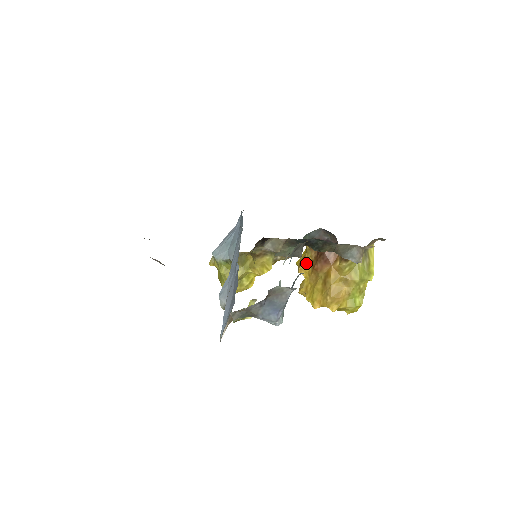
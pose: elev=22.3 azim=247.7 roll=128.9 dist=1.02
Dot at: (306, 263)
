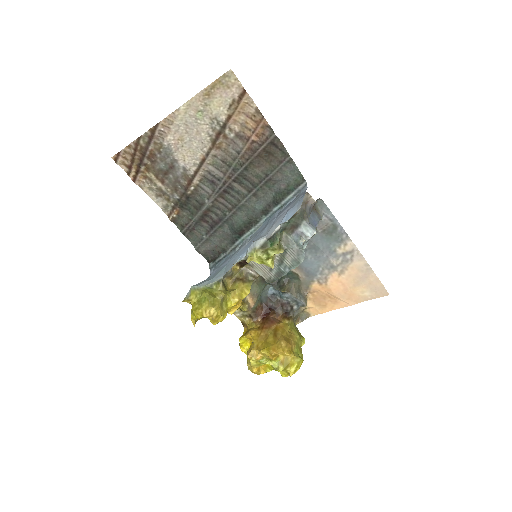
Dot at: (254, 329)
